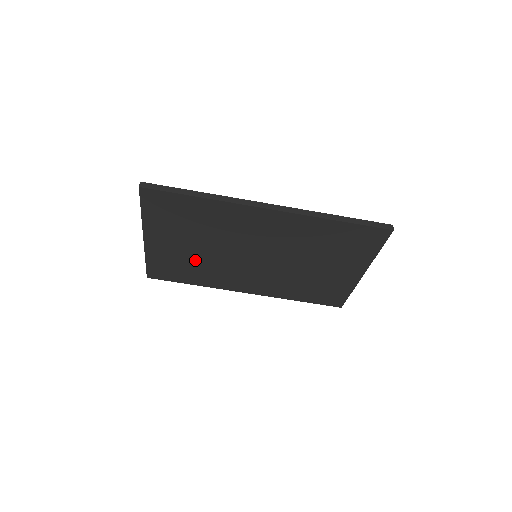
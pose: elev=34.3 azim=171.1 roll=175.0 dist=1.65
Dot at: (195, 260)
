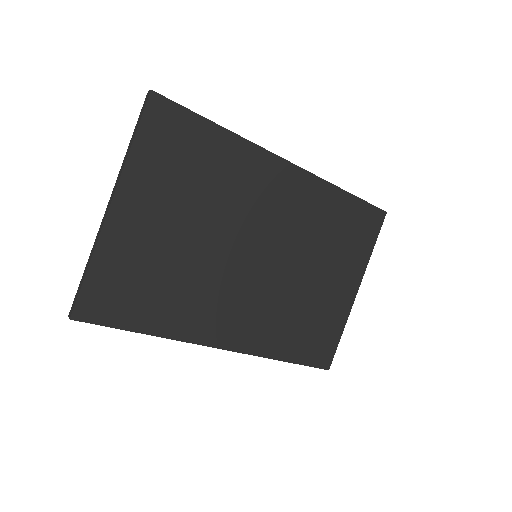
Dot at: (173, 264)
